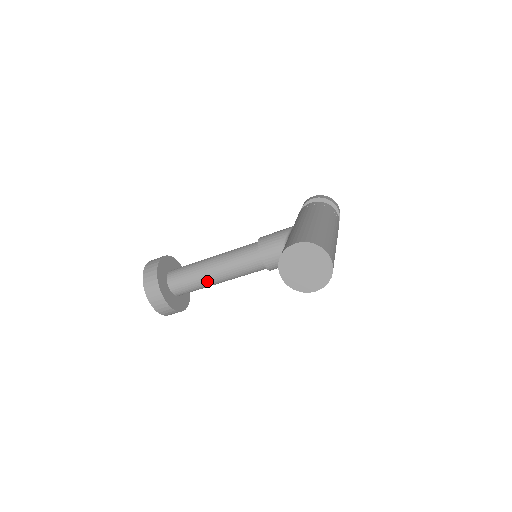
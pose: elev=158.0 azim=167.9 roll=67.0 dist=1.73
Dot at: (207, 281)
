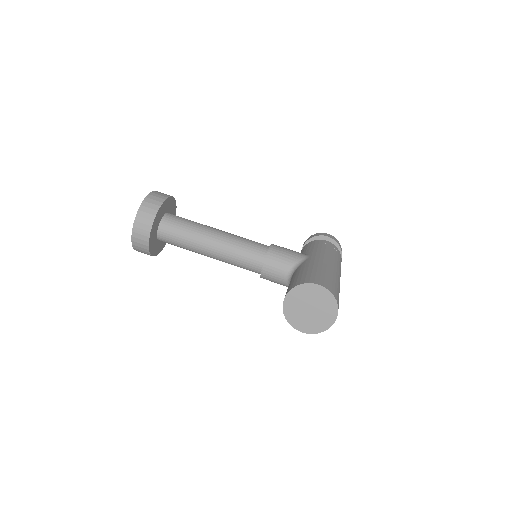
Dot at: (199, 248)
